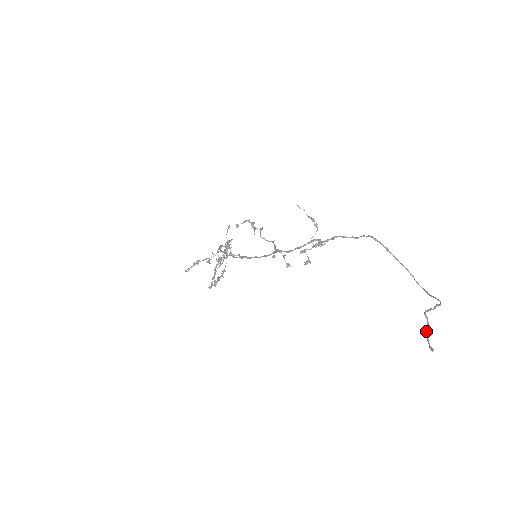
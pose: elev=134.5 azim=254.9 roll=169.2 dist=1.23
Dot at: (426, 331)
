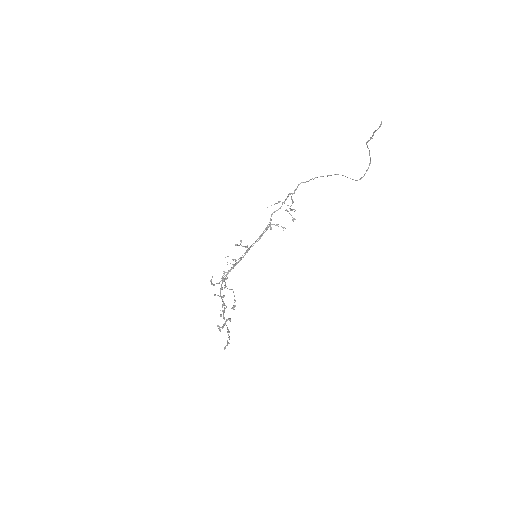
Dot at: (373, 132)
